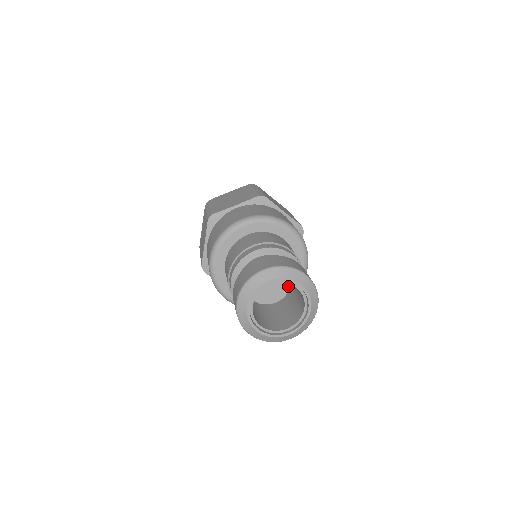
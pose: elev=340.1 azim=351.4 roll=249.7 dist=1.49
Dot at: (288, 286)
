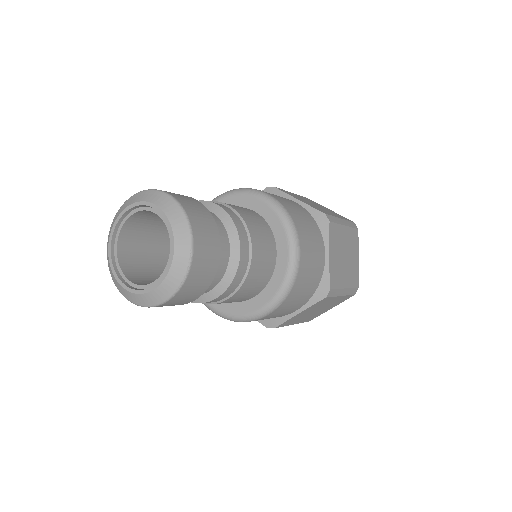
Dot at: occluded
